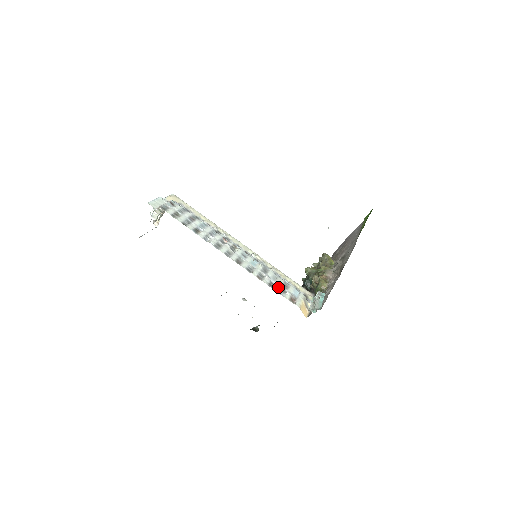
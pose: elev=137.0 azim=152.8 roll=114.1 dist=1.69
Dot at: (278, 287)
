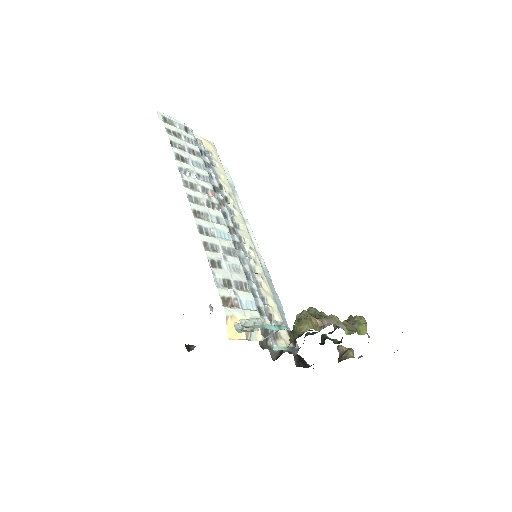
Dot at: (224, 275)
